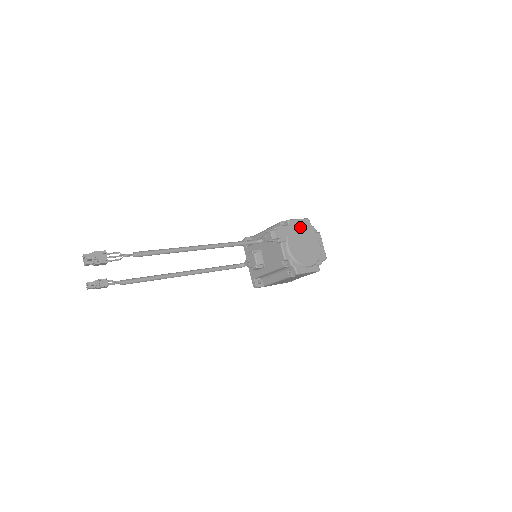
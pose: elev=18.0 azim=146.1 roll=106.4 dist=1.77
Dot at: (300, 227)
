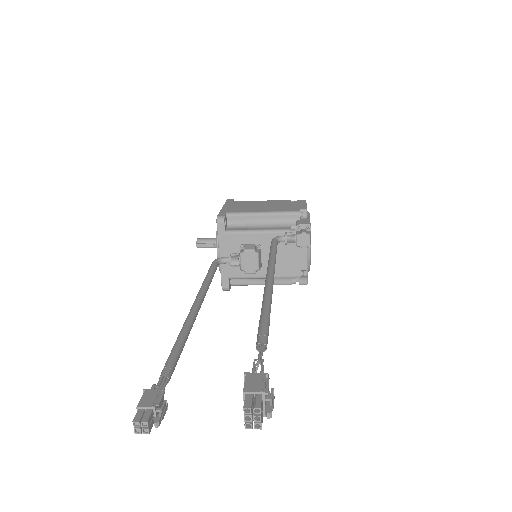
Dot at: occluded
